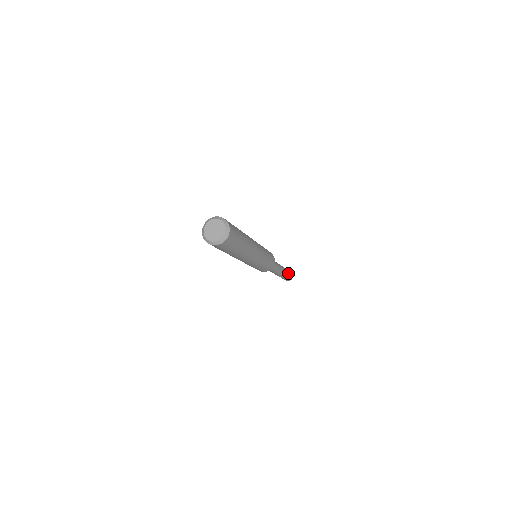
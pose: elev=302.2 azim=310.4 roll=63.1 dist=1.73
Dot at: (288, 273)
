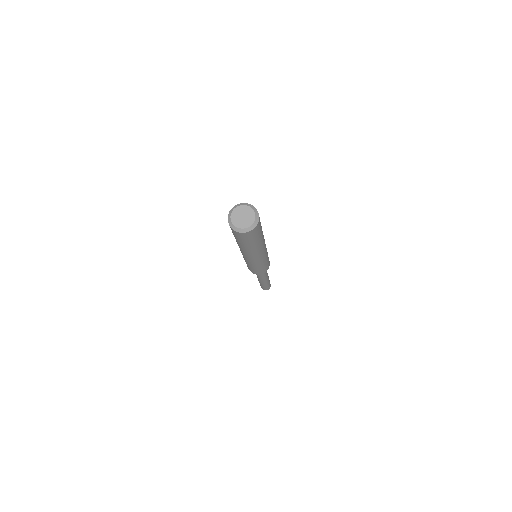
Dot at: occluded
